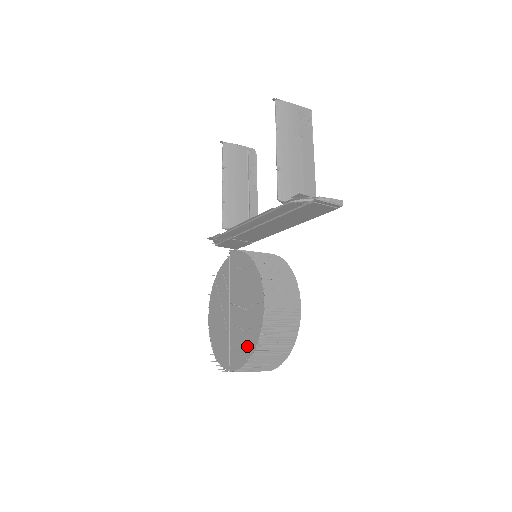
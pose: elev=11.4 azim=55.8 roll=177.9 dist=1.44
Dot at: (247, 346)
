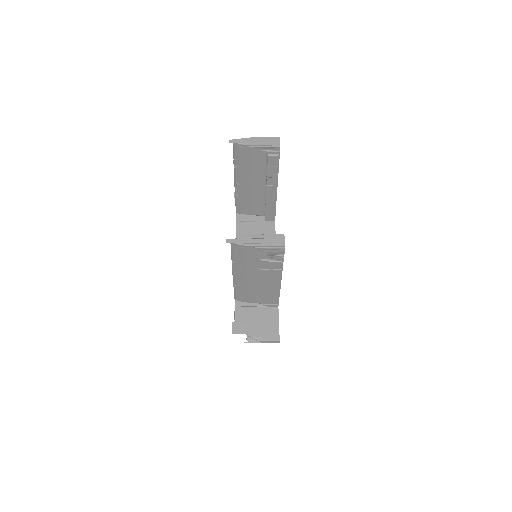
Dot at: occluded
